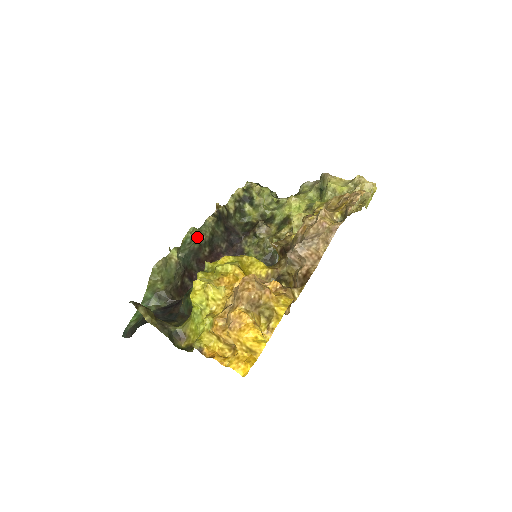
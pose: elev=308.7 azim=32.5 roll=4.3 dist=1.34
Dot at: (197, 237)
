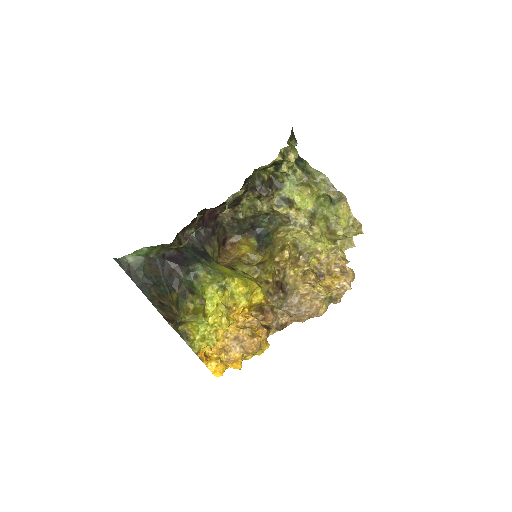
Dot at: occluded
